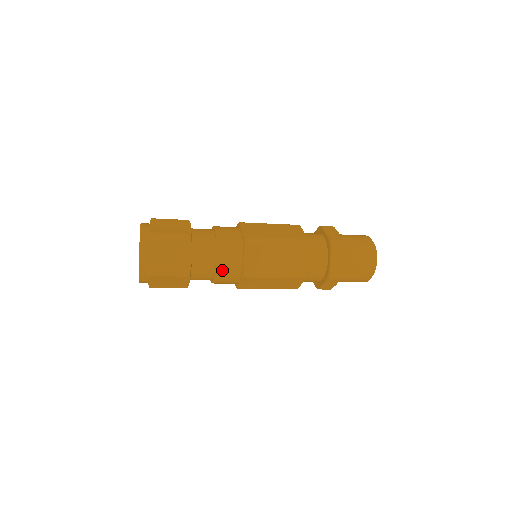
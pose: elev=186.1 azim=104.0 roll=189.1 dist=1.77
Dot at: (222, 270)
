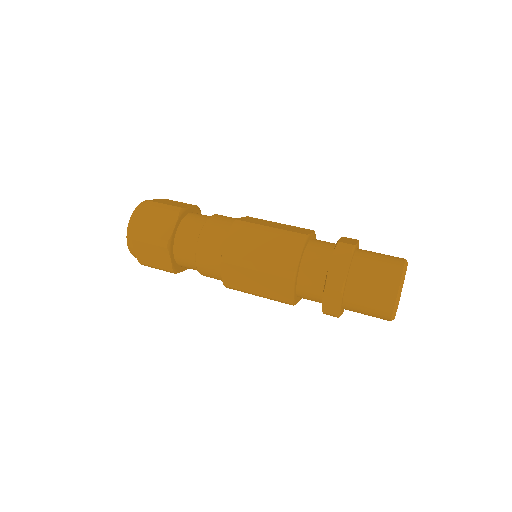
Dot at: (205, 275)
